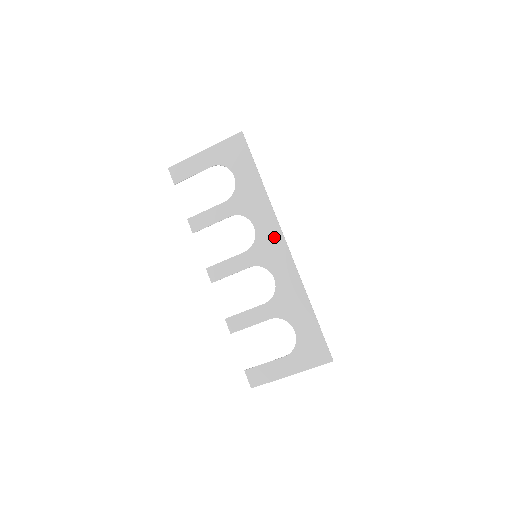
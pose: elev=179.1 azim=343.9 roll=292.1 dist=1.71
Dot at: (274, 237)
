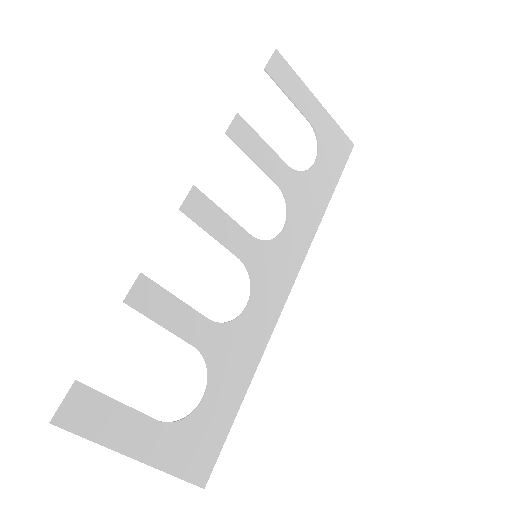
Dot at: (290, 264)
